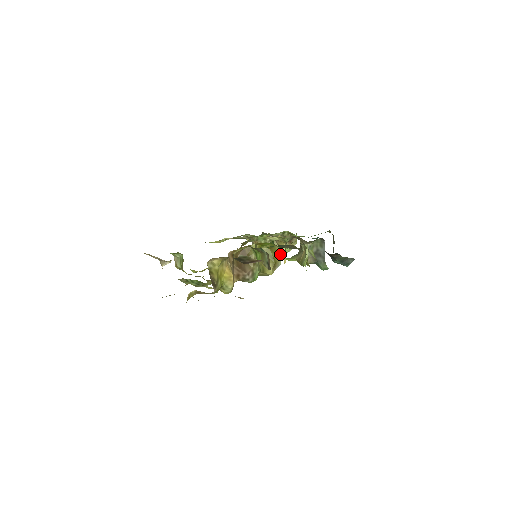
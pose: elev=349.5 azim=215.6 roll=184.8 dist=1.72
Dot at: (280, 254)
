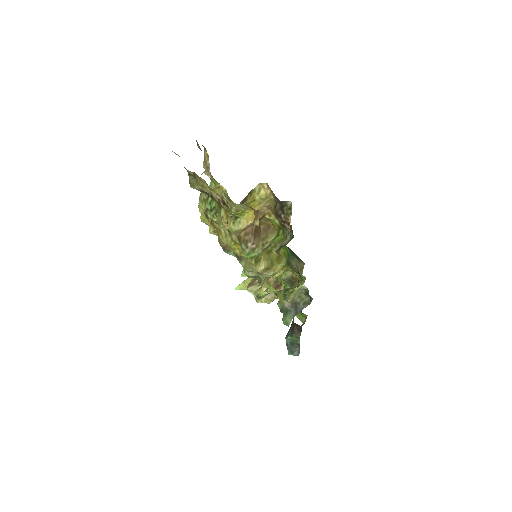
Dot at: (280, 267)
